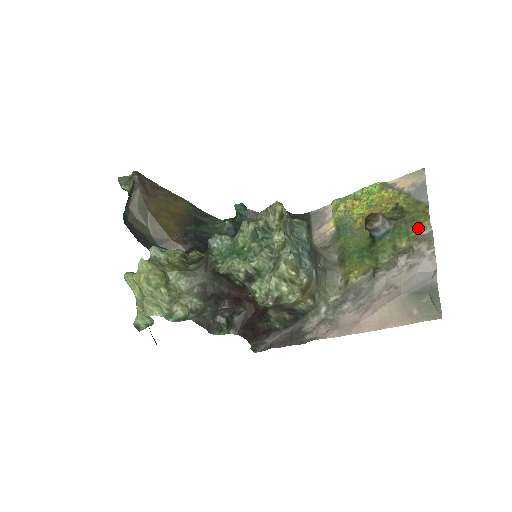
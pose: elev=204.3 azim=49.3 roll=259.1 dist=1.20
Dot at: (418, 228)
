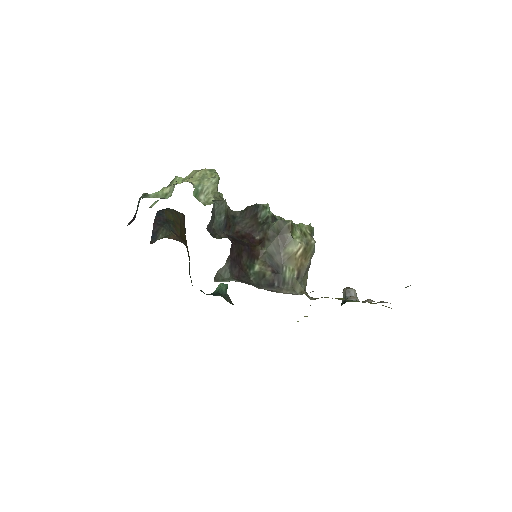
Dot at: (382, 305)
